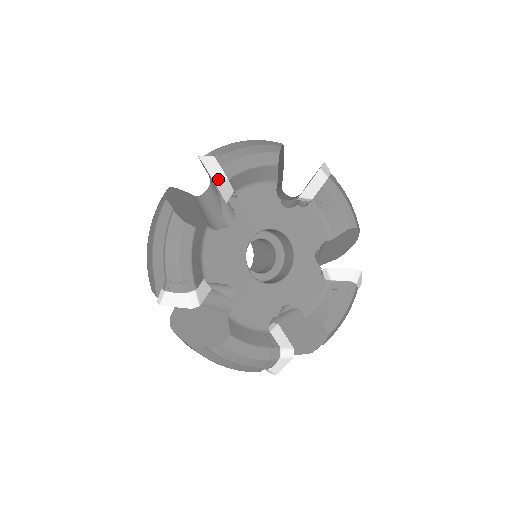
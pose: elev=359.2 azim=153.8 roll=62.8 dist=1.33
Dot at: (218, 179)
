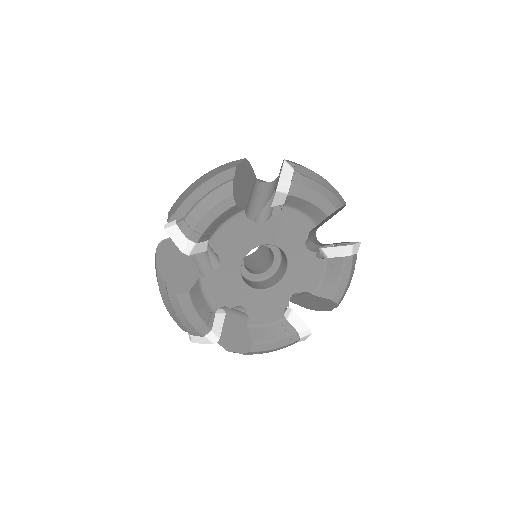
Dot at: (188, 250)
